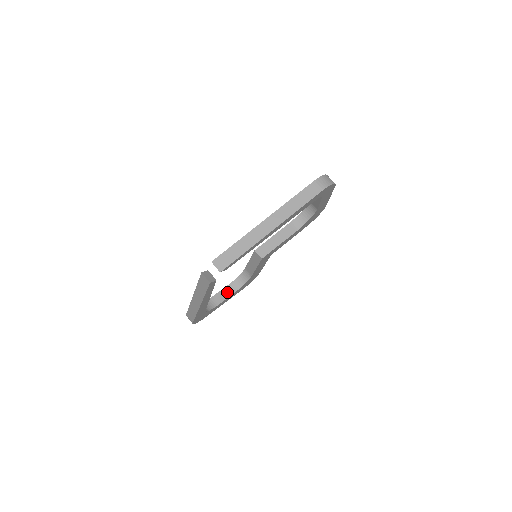
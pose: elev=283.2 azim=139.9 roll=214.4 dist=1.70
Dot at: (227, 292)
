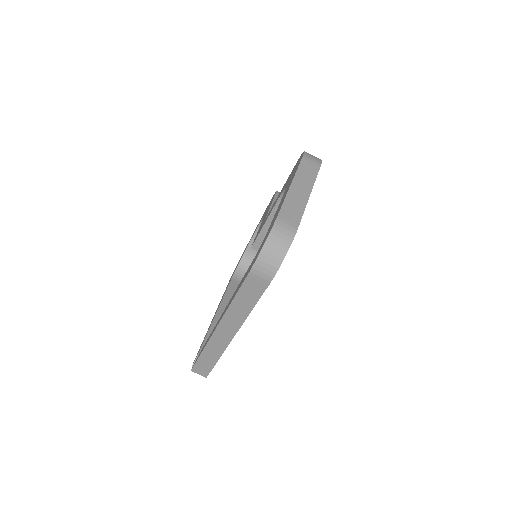
Dot at: occluded
